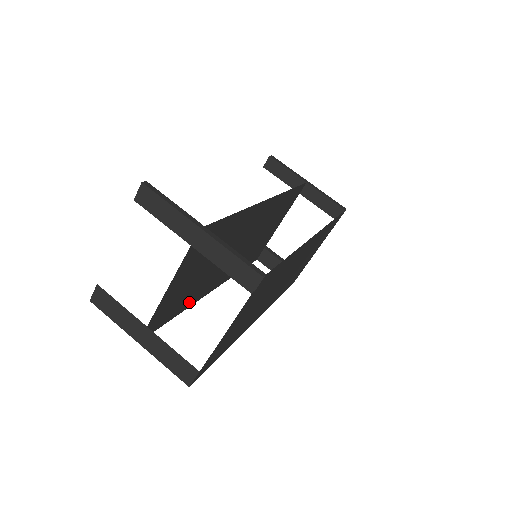
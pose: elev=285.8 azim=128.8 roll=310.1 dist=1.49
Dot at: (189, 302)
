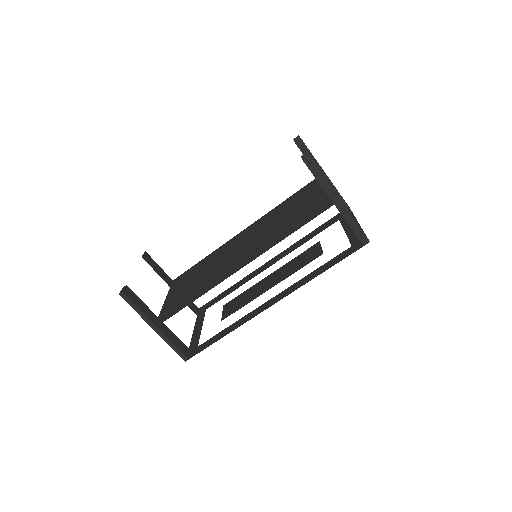
Dot at: (211, 255)
